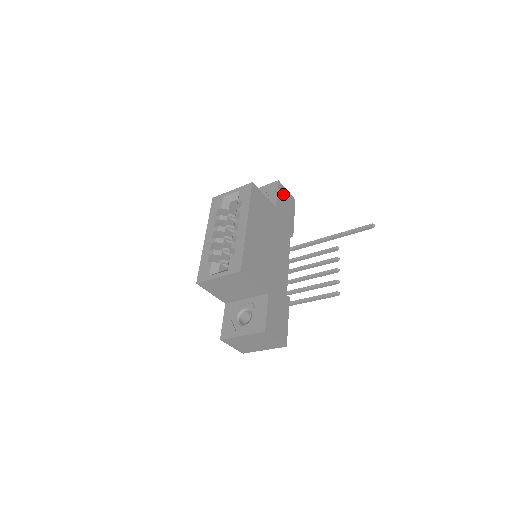
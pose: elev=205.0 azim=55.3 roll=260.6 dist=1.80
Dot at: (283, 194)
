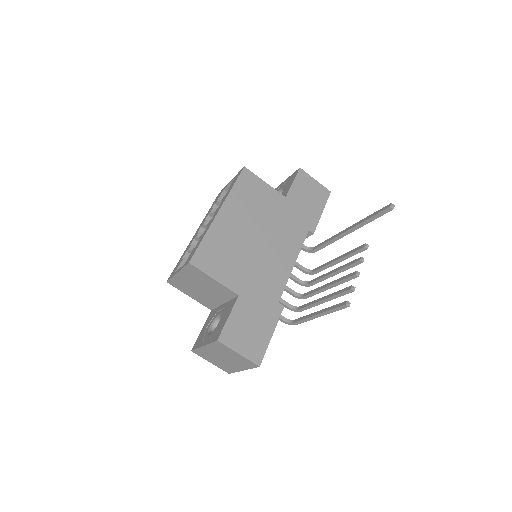
Dot at: (306, 184)
